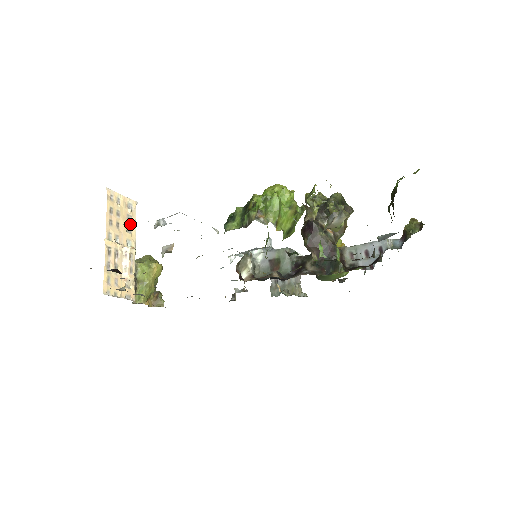
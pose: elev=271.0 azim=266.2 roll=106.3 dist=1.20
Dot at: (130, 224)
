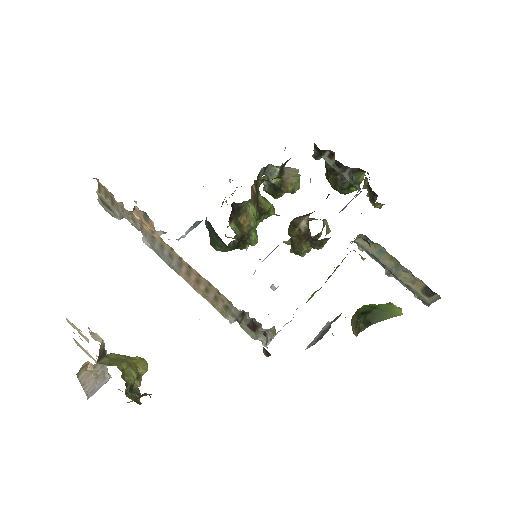
Dot at: occluded
